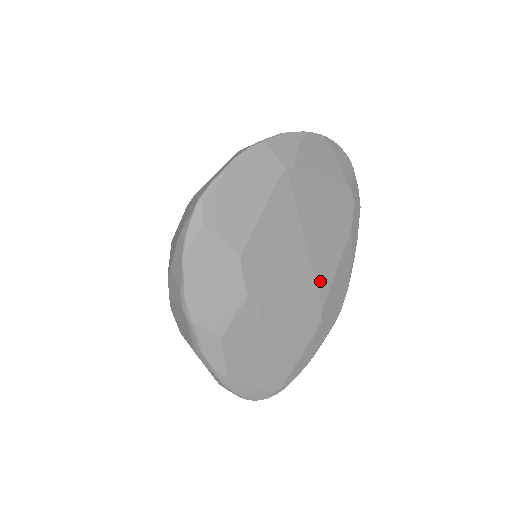
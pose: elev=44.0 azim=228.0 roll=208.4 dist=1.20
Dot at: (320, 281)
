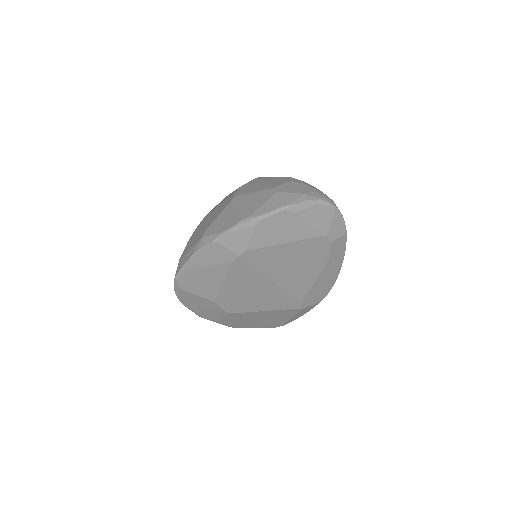
Dot at: (294, 294)
